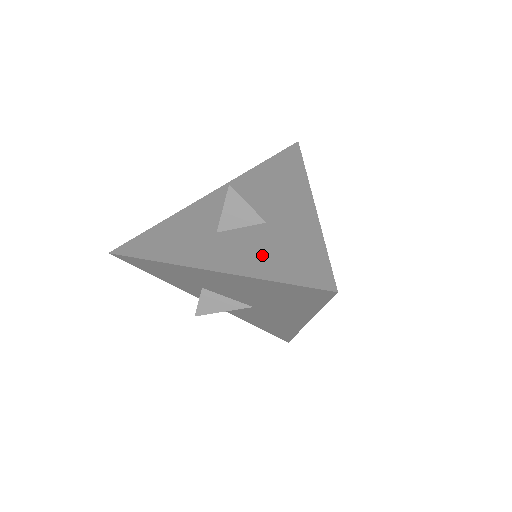
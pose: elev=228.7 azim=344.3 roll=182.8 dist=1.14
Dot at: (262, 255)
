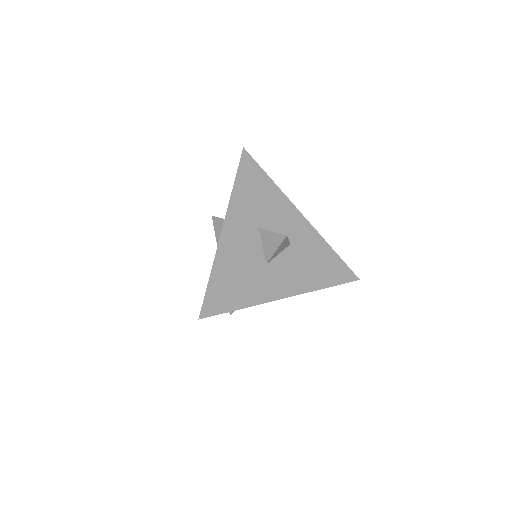
Dot at: (310, 272)
